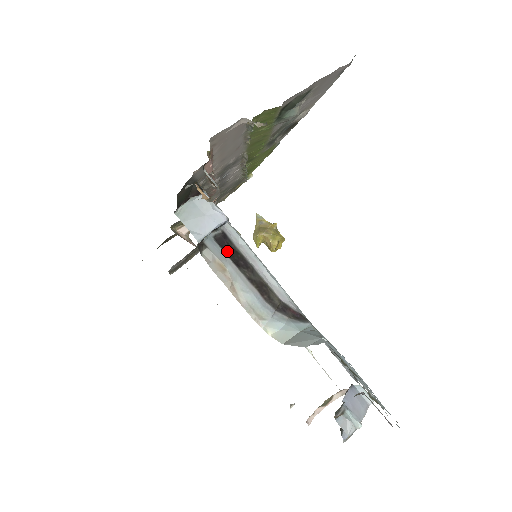
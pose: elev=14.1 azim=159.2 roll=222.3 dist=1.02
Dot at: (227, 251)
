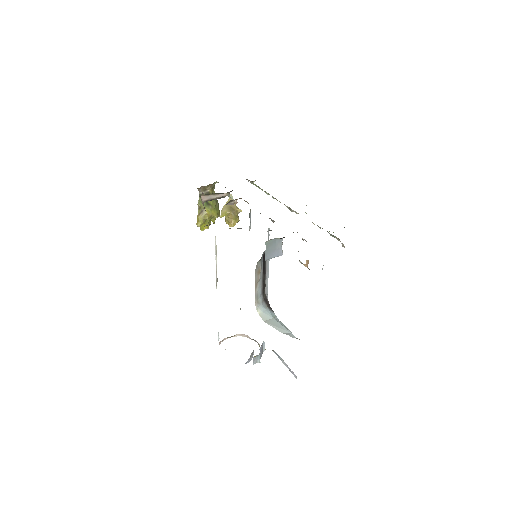
Dot at: (263, 262)
